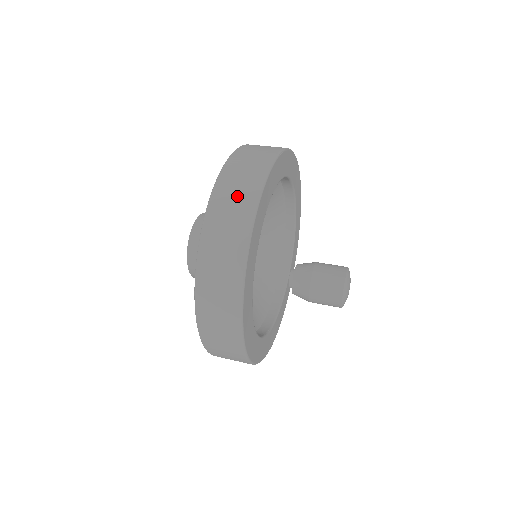
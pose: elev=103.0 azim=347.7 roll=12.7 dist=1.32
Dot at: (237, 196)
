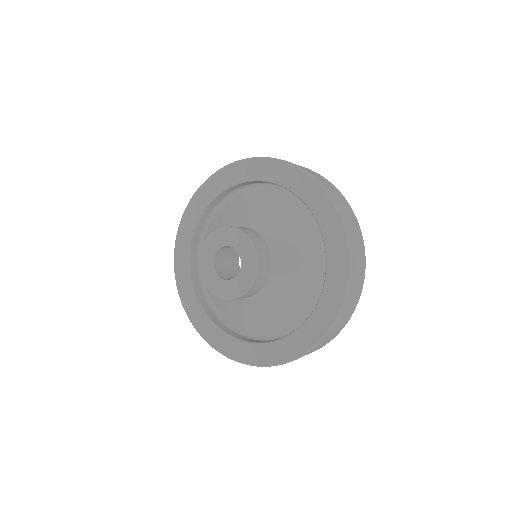
Dot at: (335, 333)
